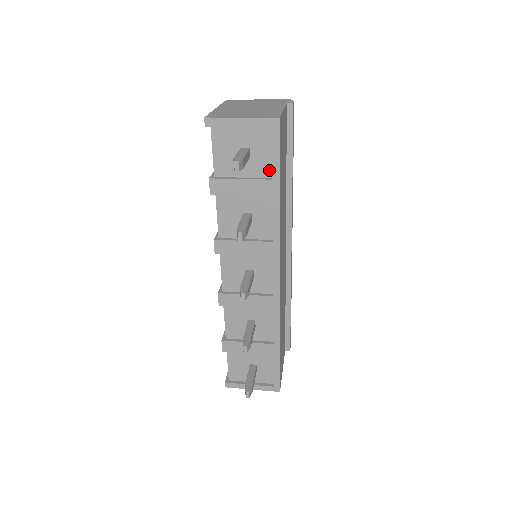
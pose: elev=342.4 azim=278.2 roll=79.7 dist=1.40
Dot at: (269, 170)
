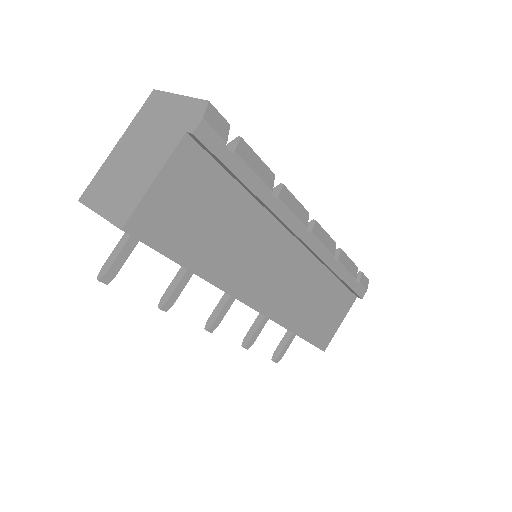
Dot at: occluded
